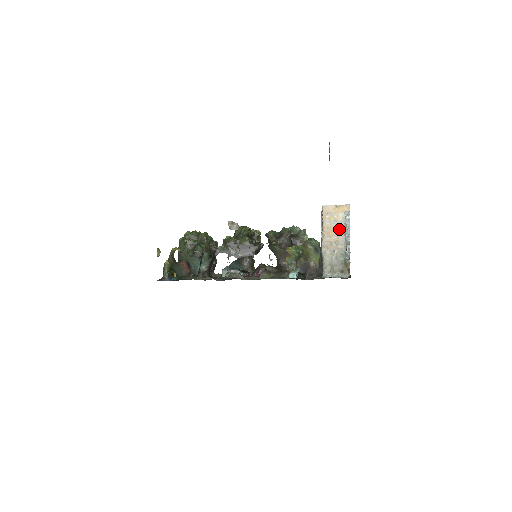
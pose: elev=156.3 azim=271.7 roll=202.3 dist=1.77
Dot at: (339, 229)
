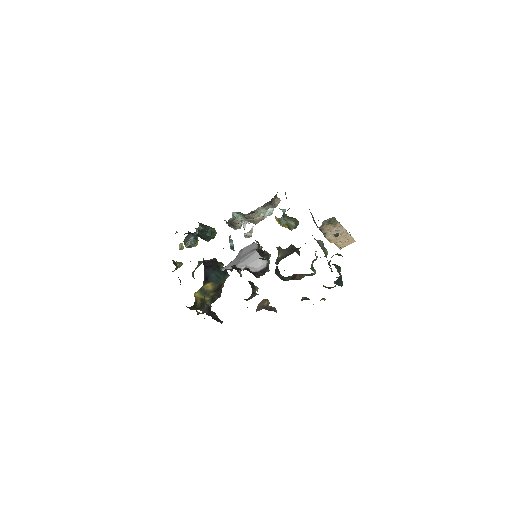
Dot at: occluded
